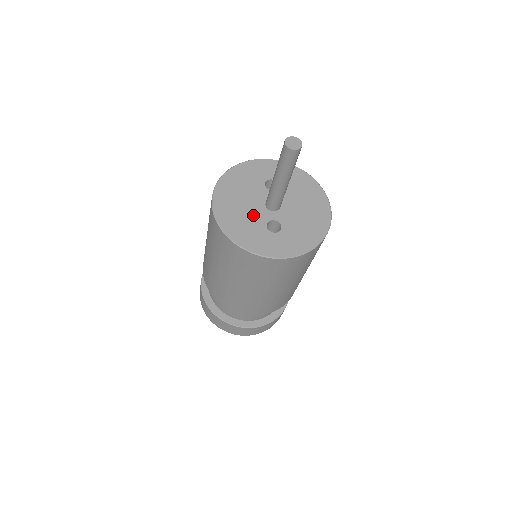
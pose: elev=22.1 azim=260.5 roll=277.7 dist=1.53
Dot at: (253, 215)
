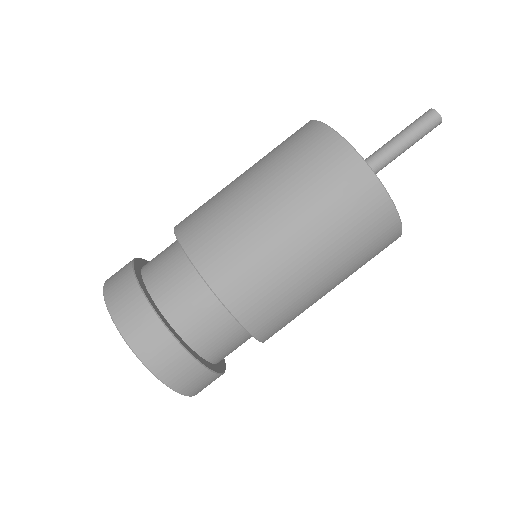
Dot at: occluded
